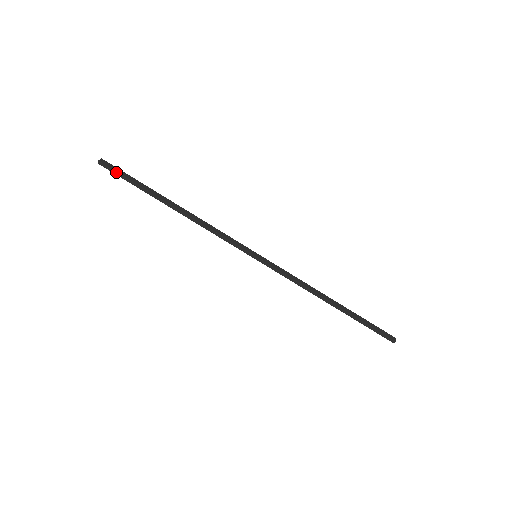
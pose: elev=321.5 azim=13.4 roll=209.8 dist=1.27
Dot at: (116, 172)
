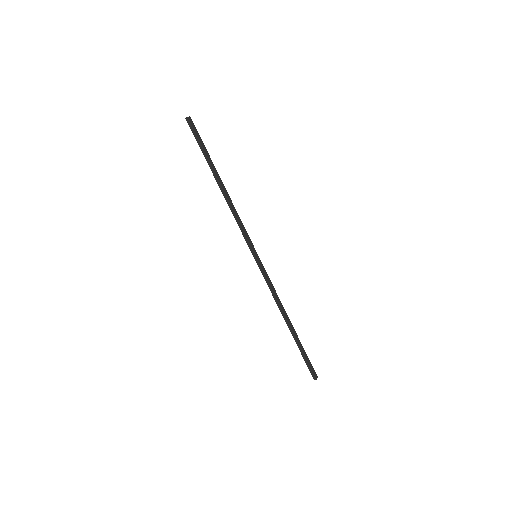
Dot at: (195, 133)
